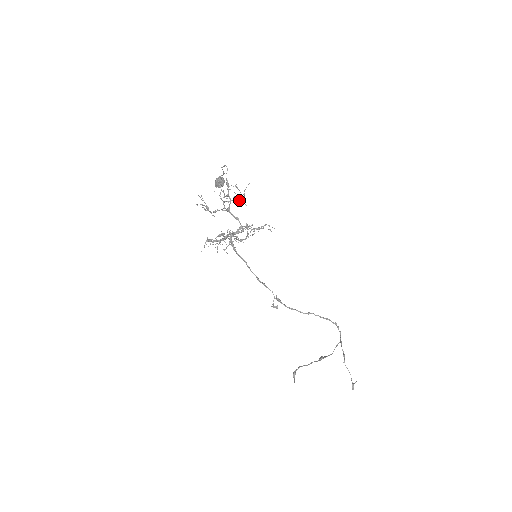
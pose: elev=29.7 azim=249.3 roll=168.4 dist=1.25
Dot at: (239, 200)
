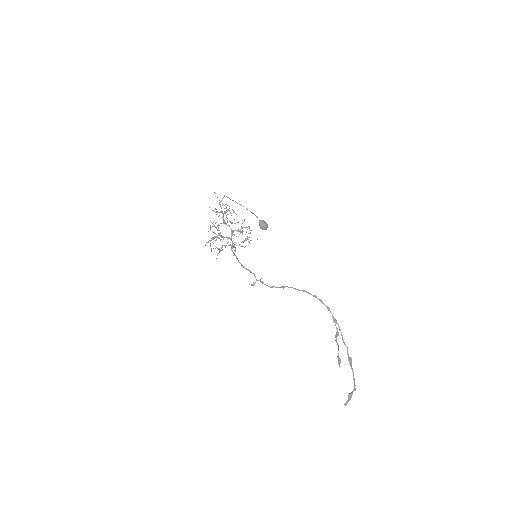
Dot at: (226, 211)
